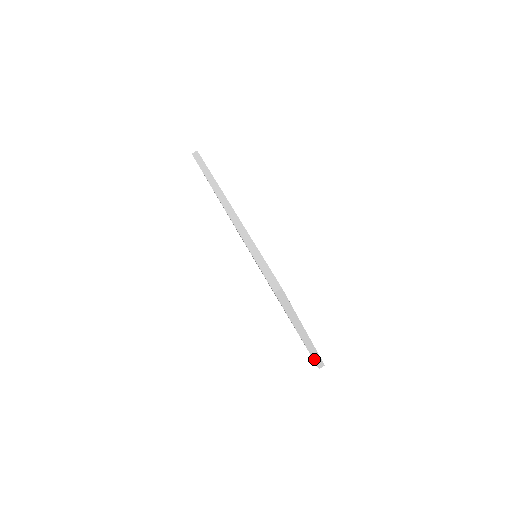
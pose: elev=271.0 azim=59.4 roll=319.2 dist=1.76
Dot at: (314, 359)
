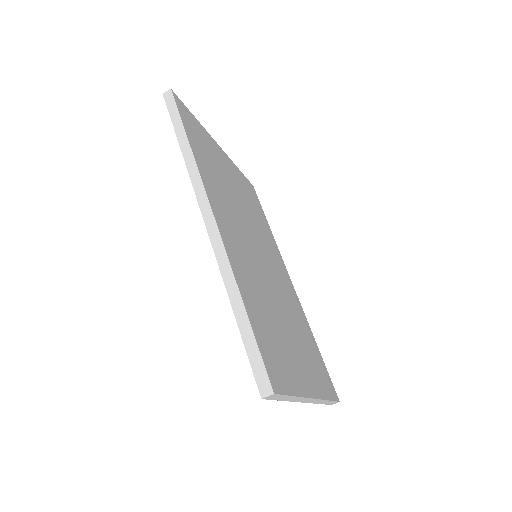
Dot at: (325, 403)
